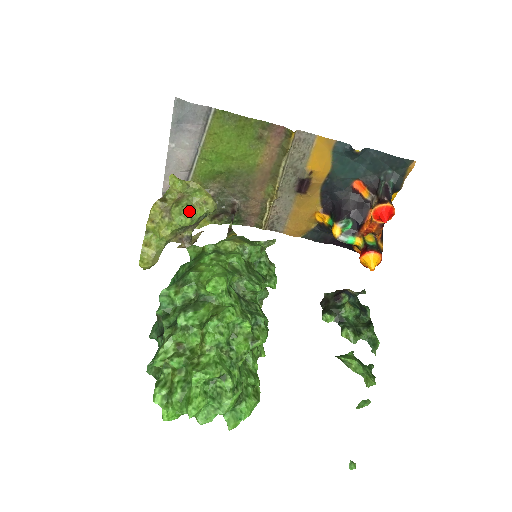
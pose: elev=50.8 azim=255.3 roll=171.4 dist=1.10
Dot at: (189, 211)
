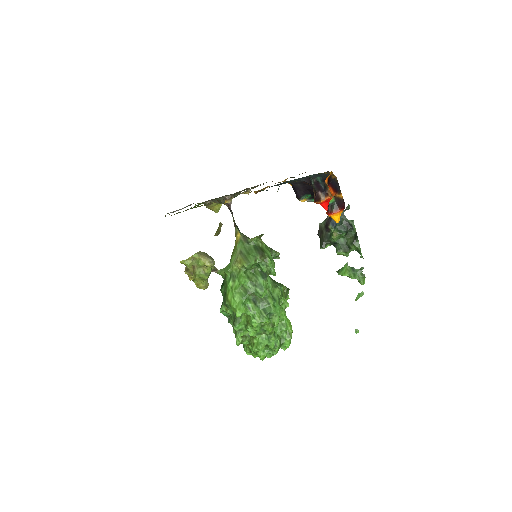
Dot at: (203, 275)
